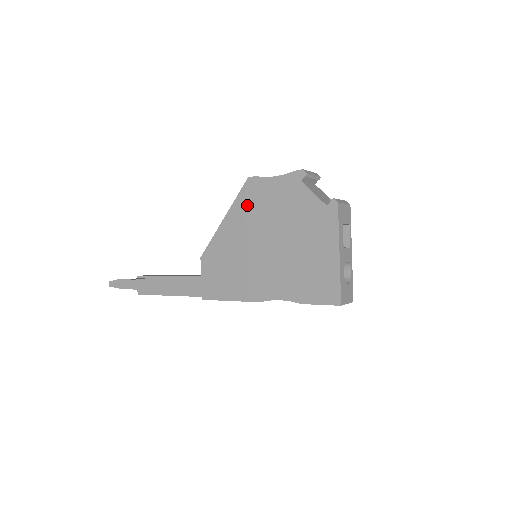
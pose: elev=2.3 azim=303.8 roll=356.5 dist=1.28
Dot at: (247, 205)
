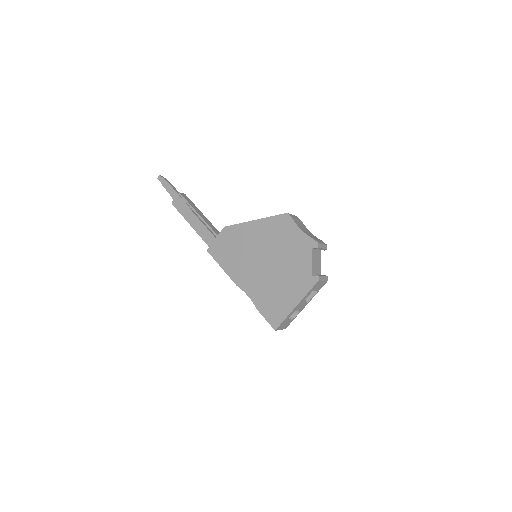
Dot at: (273, 228)
